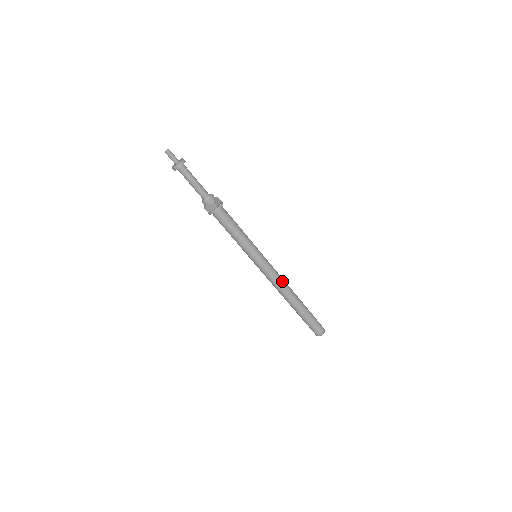
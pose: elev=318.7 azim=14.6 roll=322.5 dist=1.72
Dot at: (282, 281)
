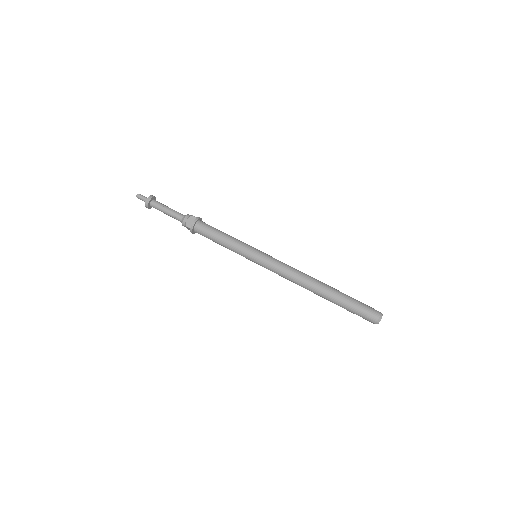
Dot at: (296, 269)
